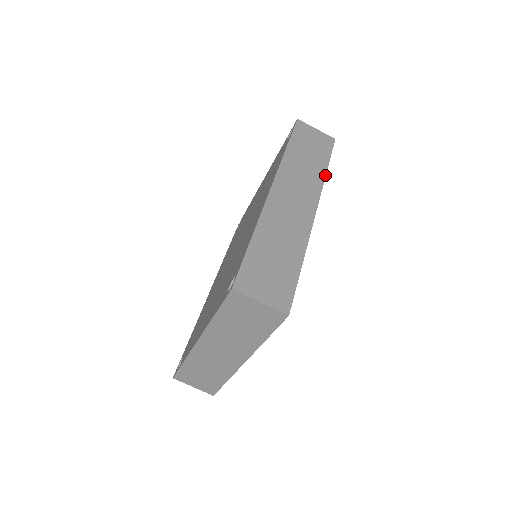
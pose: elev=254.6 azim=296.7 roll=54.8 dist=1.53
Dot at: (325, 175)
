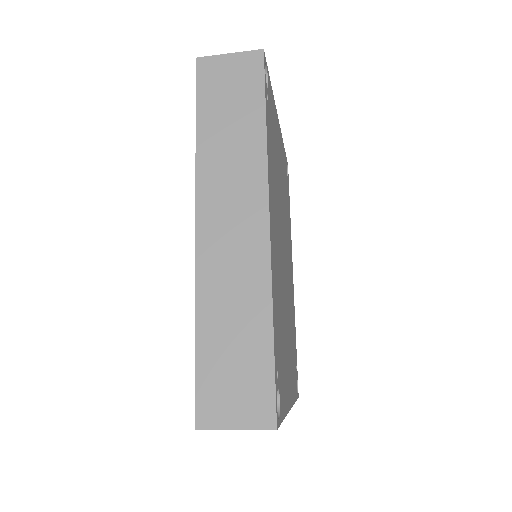
Dot at: (265, 141)
